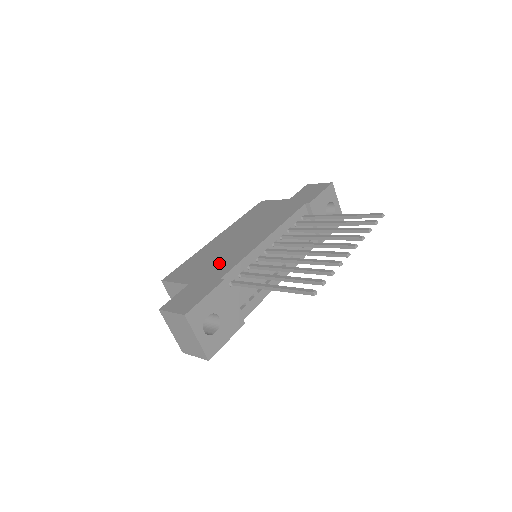
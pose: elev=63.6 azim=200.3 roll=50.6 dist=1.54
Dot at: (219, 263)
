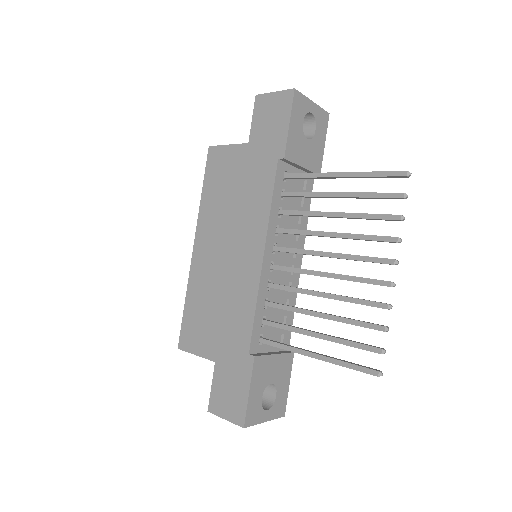
Dot at: (229, 317)
